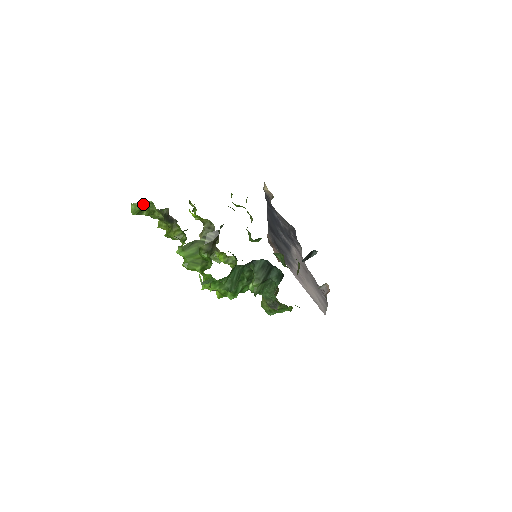
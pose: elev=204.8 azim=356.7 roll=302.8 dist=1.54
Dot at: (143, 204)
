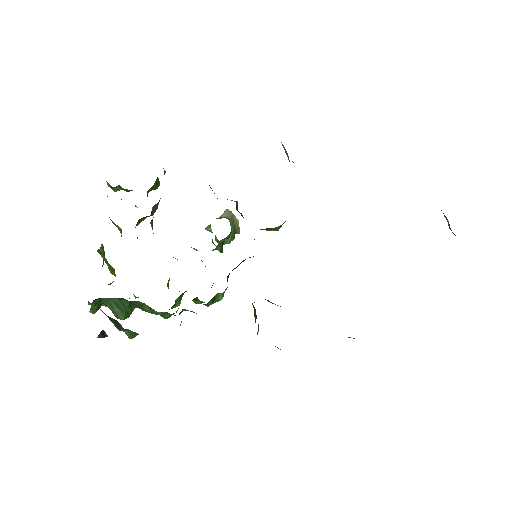
Dot at: (107, 184)
